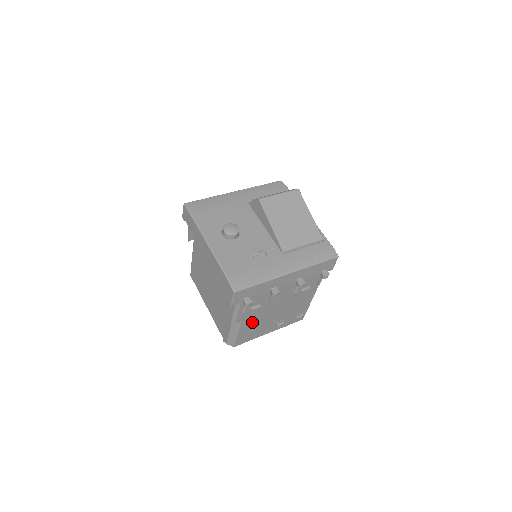
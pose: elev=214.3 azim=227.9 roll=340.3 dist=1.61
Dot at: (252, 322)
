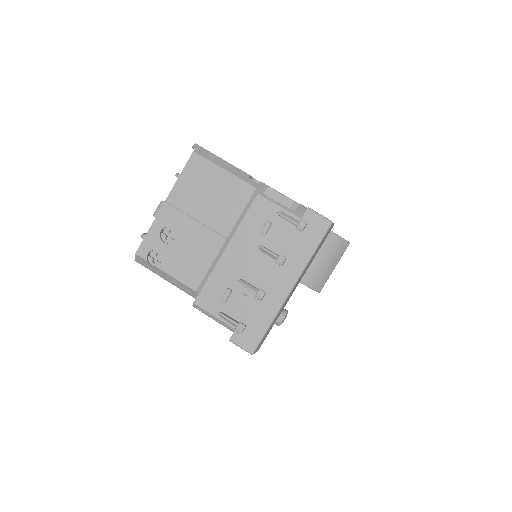
Dot at: occluded
